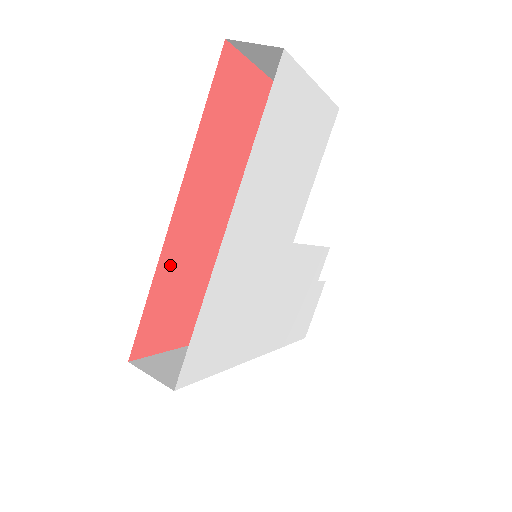
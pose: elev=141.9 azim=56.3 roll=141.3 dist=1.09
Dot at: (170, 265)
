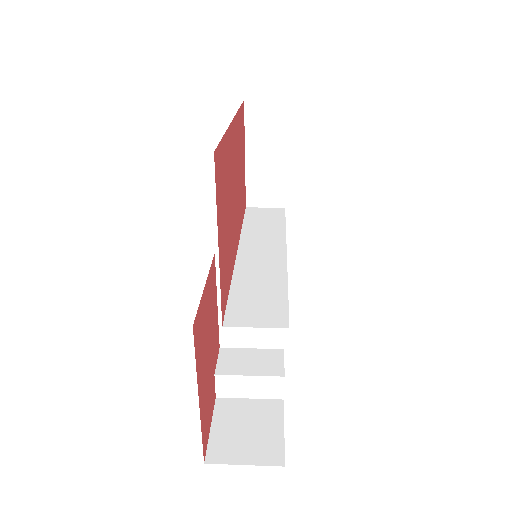
Dot at: (228, 149)
